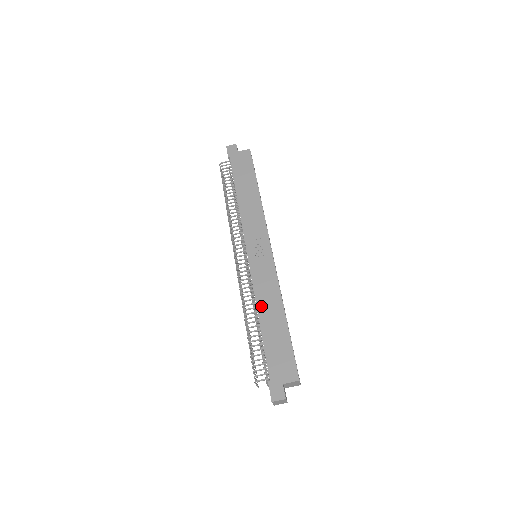
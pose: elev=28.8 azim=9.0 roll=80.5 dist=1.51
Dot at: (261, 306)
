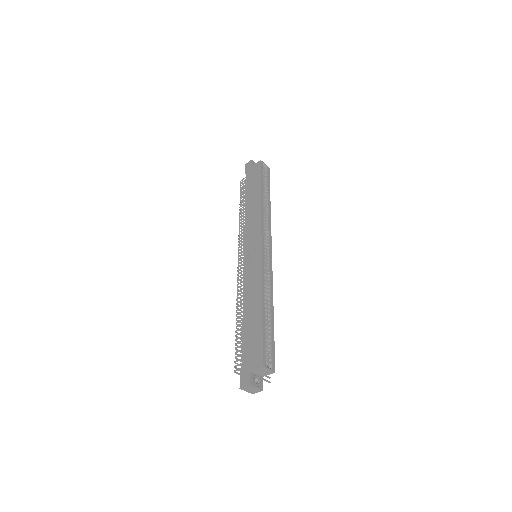
Dot at: (246, 301)
